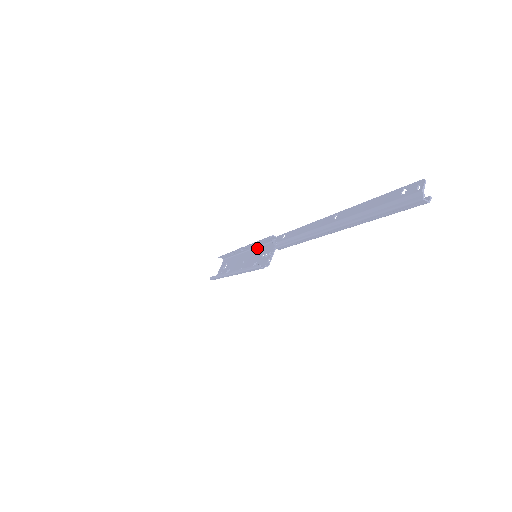
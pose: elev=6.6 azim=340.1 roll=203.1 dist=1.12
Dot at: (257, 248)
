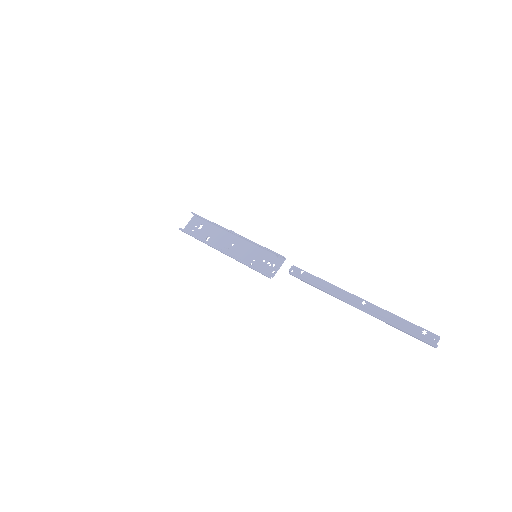
Dot at: (254, 245)
